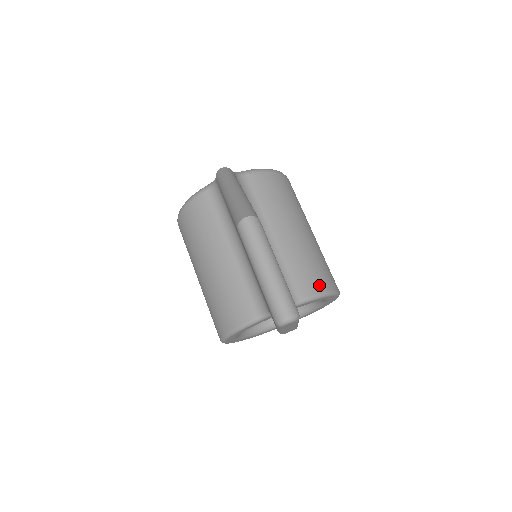
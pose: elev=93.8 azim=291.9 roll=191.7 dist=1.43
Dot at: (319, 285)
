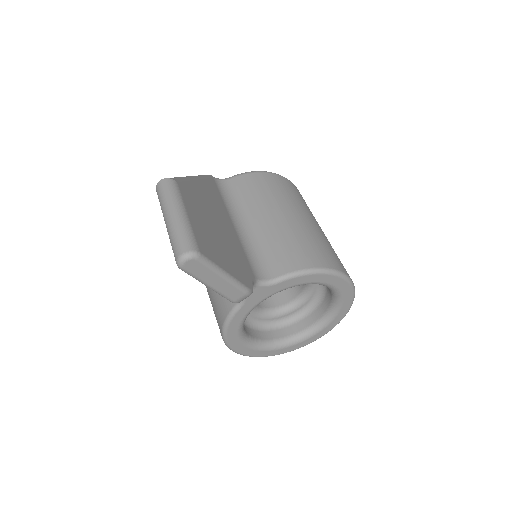
Dot at: (303, 262)
